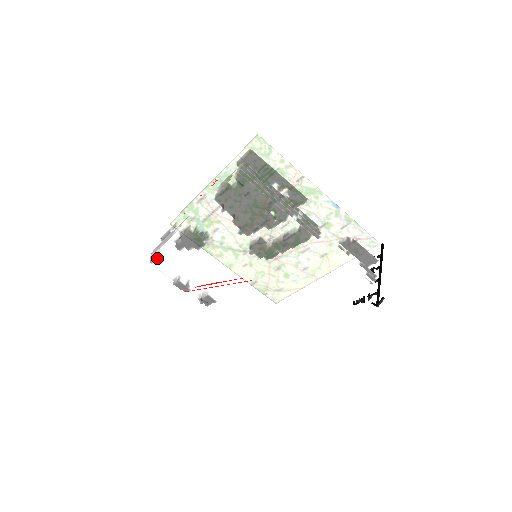
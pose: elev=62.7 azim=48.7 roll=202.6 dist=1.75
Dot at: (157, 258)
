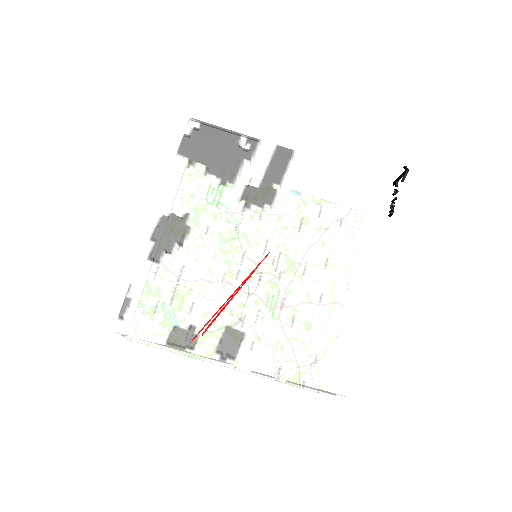
Dot at: (130, 298)
